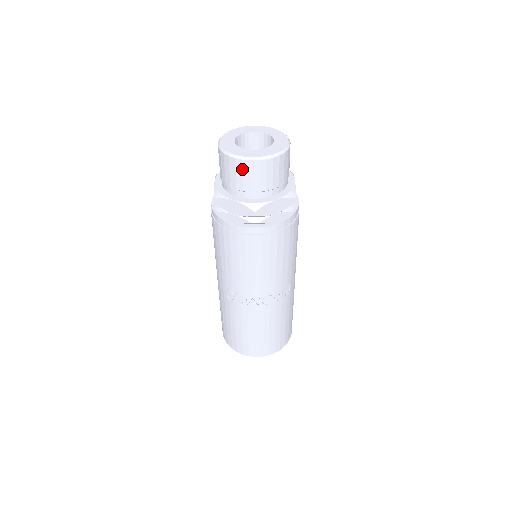
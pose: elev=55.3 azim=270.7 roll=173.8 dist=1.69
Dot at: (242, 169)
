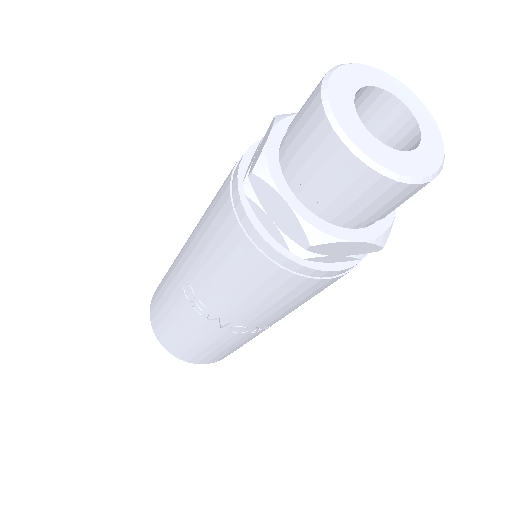
Dot at: (341, 169)
